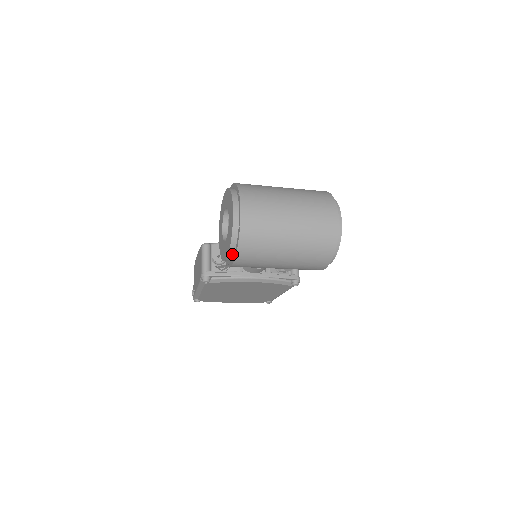
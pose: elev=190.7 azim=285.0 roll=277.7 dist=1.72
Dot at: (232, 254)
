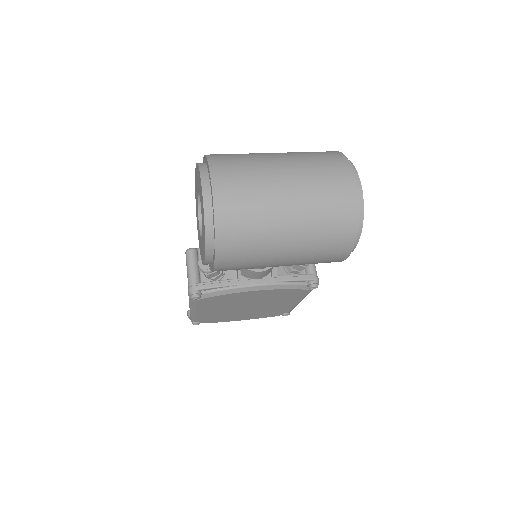
Dot at: (211, 253)
